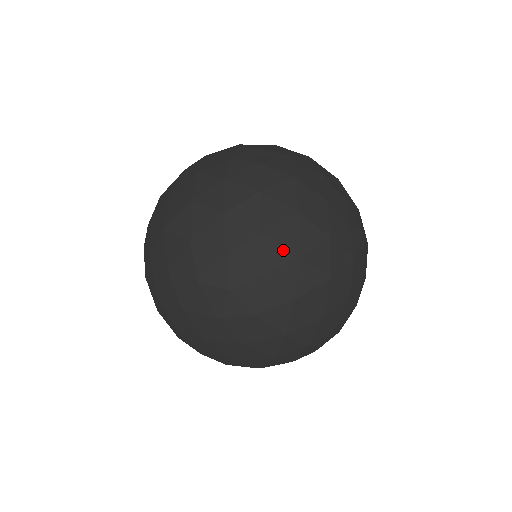
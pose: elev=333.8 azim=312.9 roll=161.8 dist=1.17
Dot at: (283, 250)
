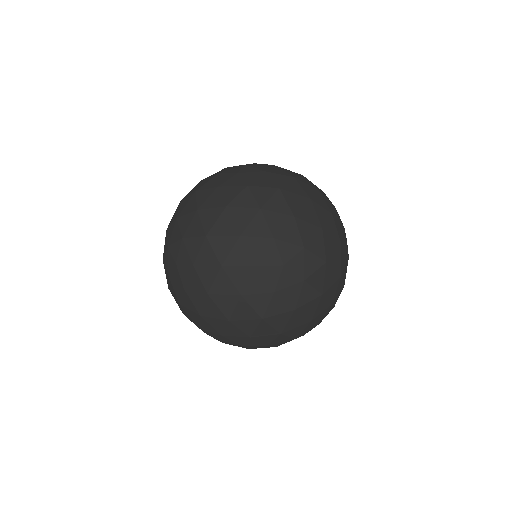
Dot at: (213, 255)
